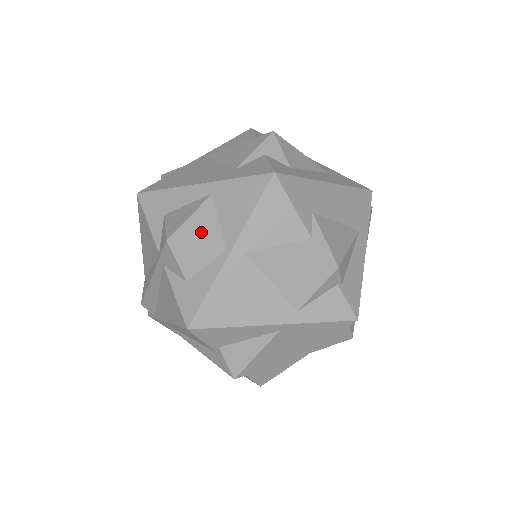
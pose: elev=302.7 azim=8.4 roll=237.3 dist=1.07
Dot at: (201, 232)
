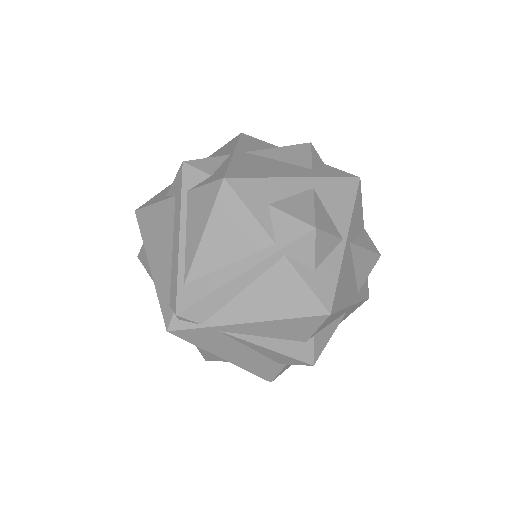
Dot at: (326, 222)
